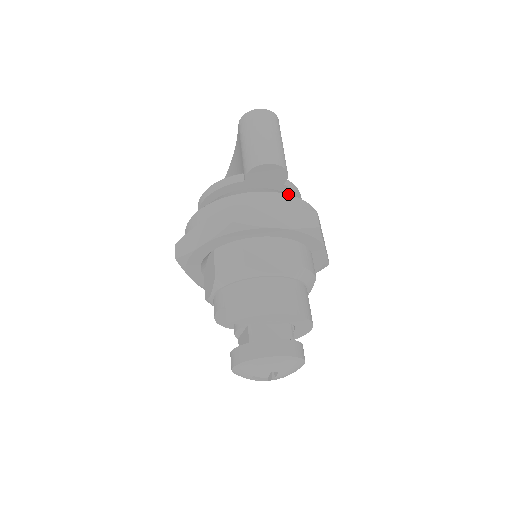
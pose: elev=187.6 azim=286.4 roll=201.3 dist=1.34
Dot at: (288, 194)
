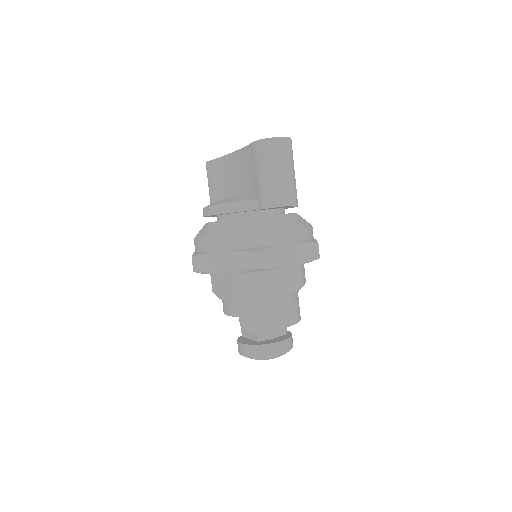
Dot at: (297, 228)
